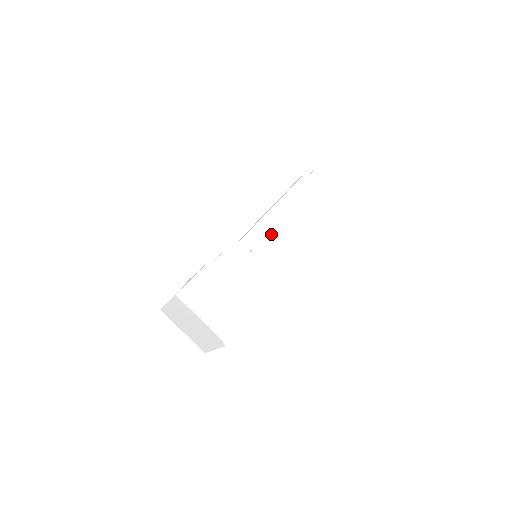
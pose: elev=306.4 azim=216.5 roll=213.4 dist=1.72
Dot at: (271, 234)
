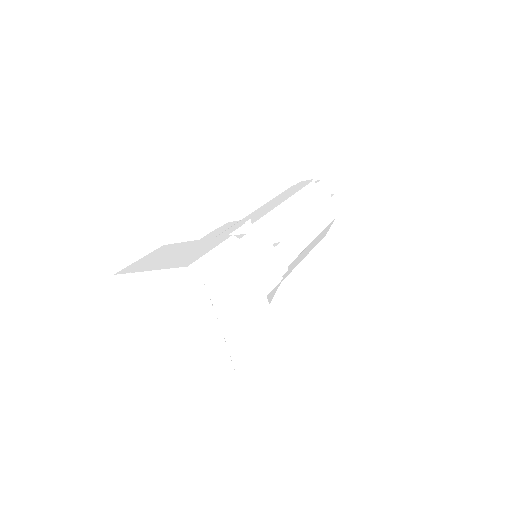
Dot at: (248, 217)
